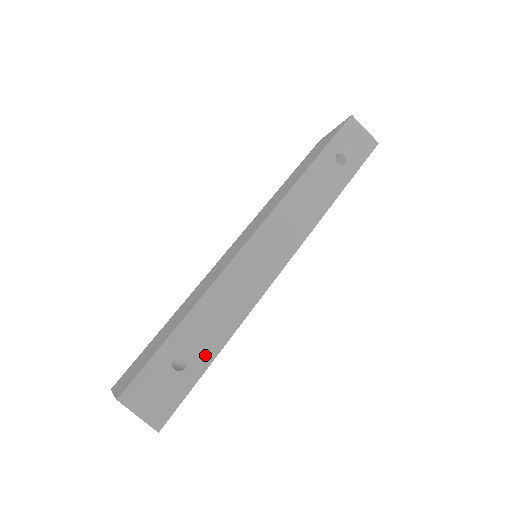
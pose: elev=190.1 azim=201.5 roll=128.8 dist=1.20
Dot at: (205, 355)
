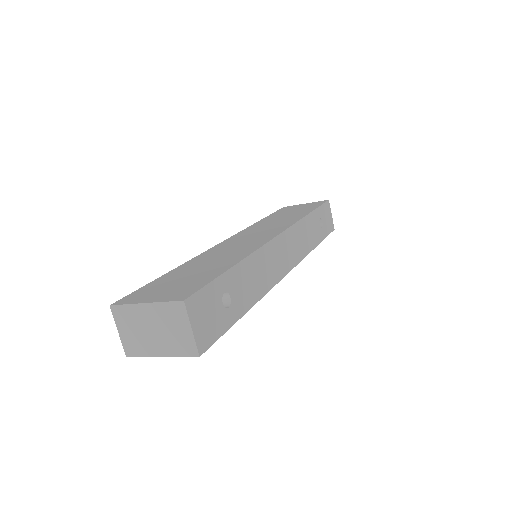
Dot at: (241, 306)
